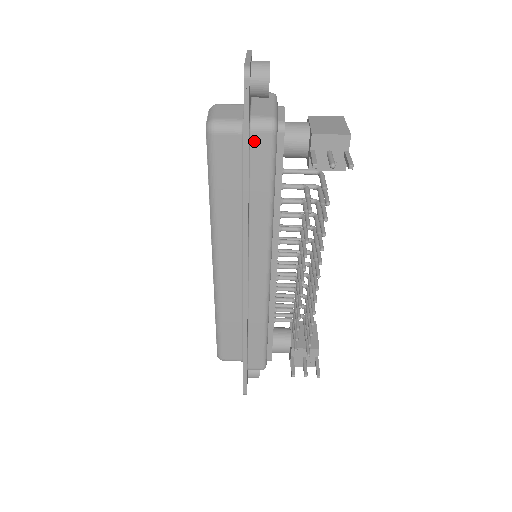
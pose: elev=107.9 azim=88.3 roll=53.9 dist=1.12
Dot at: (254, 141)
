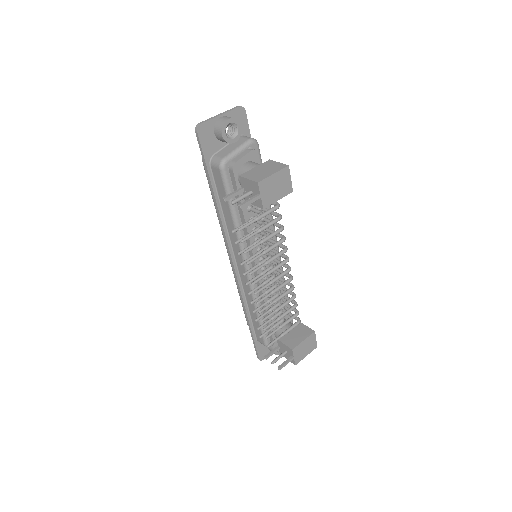
Dot at: (214, 173)
